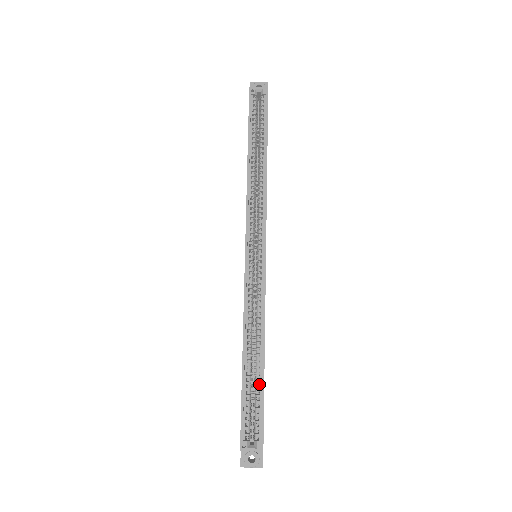
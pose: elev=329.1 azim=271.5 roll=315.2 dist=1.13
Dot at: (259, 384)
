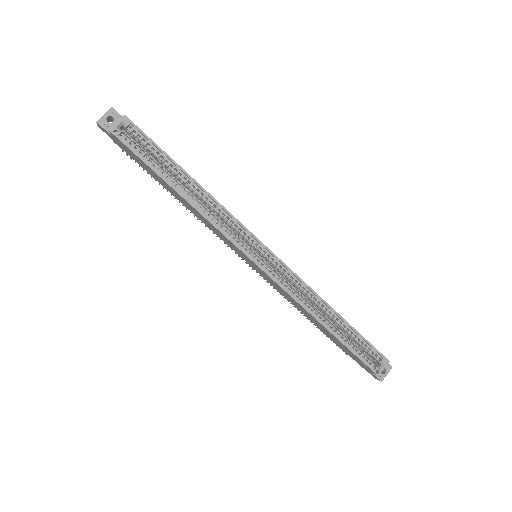
Dot at: (350, 331)
